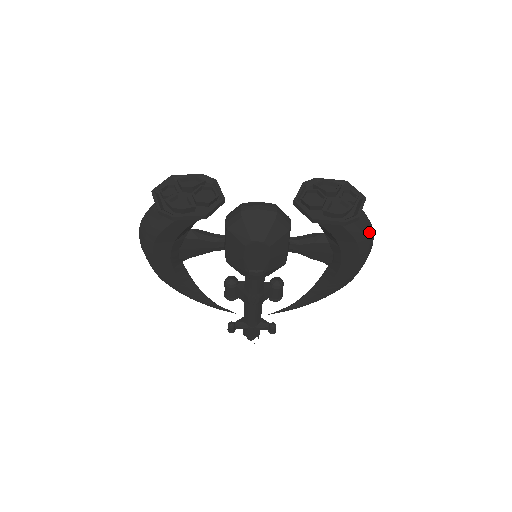
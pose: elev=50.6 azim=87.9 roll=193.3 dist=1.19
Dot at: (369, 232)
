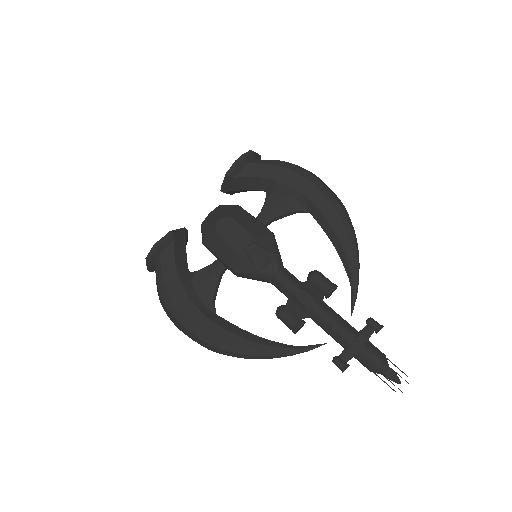
Dot at: occluded
